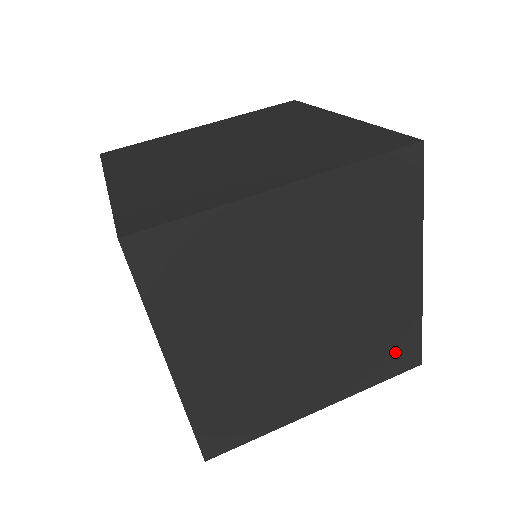
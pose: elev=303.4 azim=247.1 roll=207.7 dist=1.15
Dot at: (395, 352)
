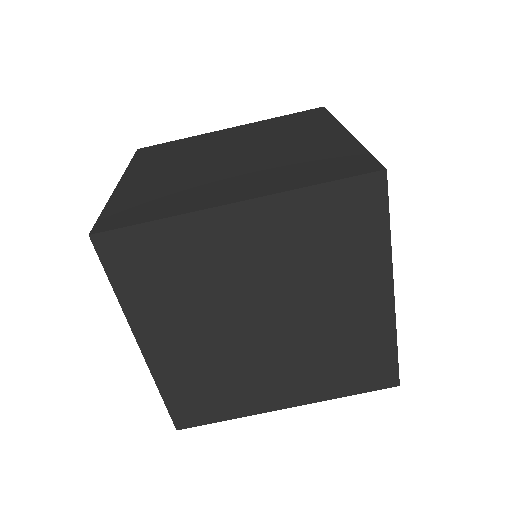
Dot at: occluded
